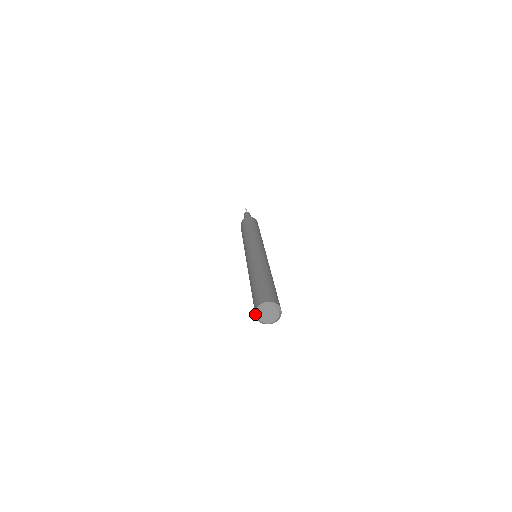
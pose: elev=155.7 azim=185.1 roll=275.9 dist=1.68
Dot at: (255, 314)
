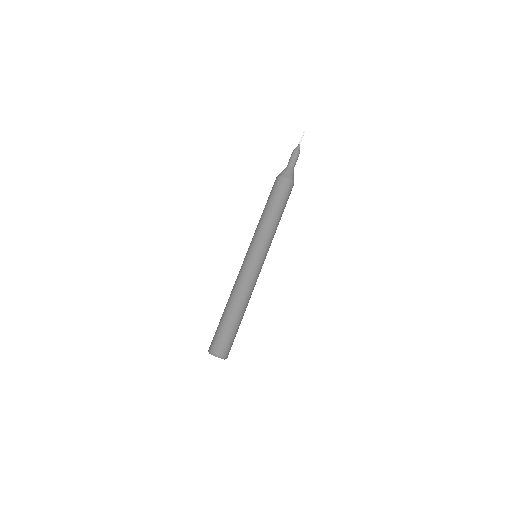
Dot at: (208, 351)
